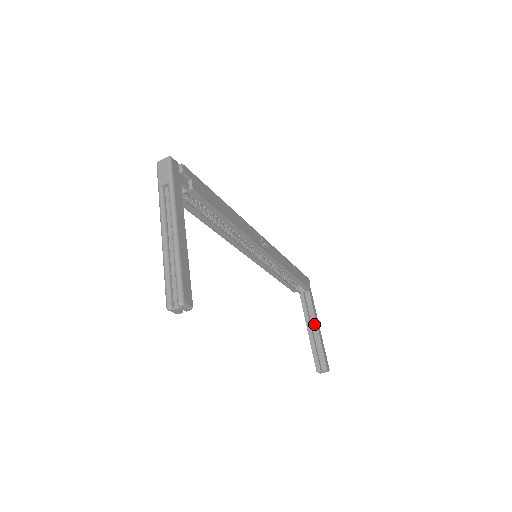
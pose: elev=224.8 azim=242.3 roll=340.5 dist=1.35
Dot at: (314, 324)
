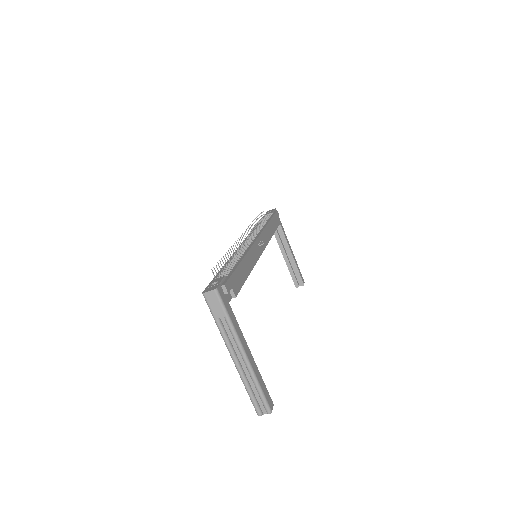
Dot at: (288, 250)
